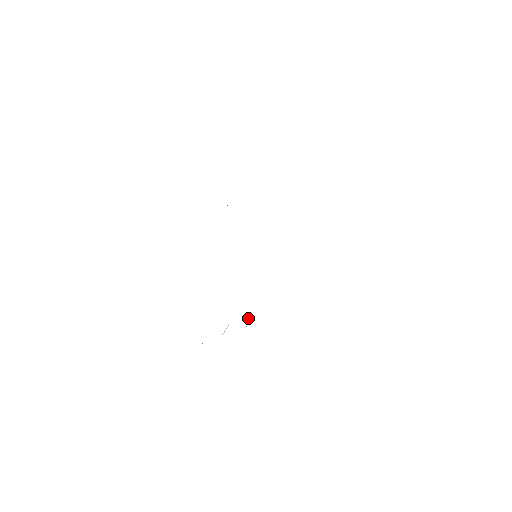
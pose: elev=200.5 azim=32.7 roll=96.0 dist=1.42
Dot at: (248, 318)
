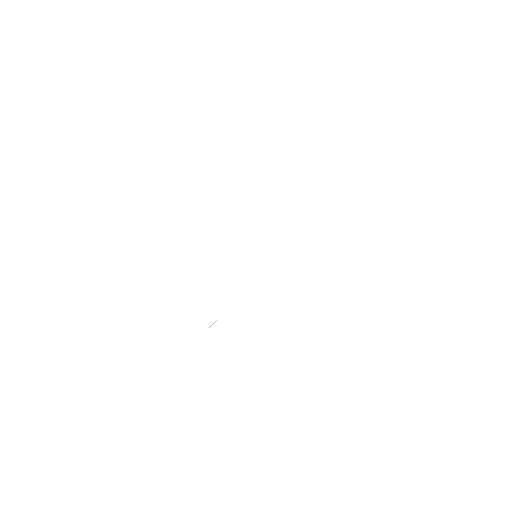
Dot at: occluded
